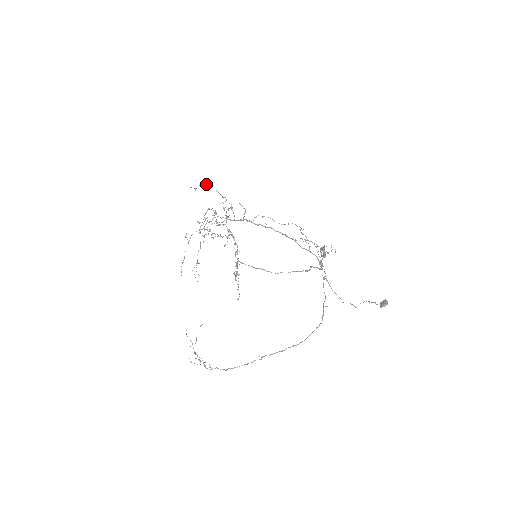
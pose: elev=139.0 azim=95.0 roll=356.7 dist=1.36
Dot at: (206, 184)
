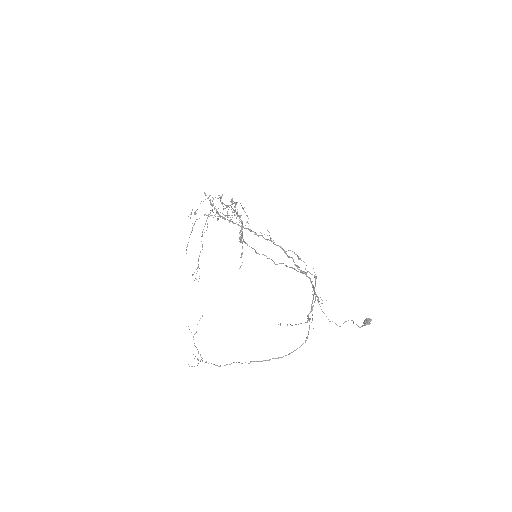
Dot at: (208, 197)
